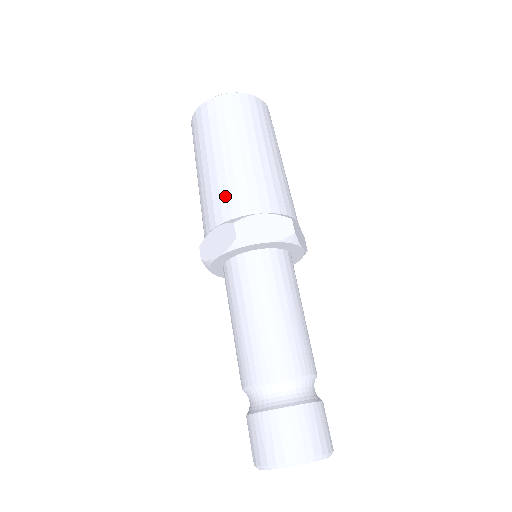
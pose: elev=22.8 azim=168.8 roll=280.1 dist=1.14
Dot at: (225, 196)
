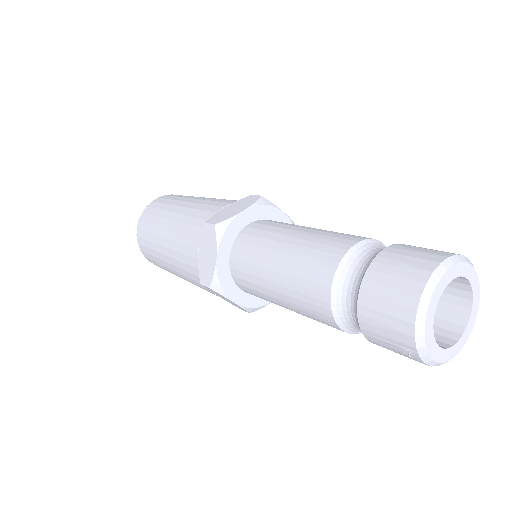
Dot at: (189, 229)
